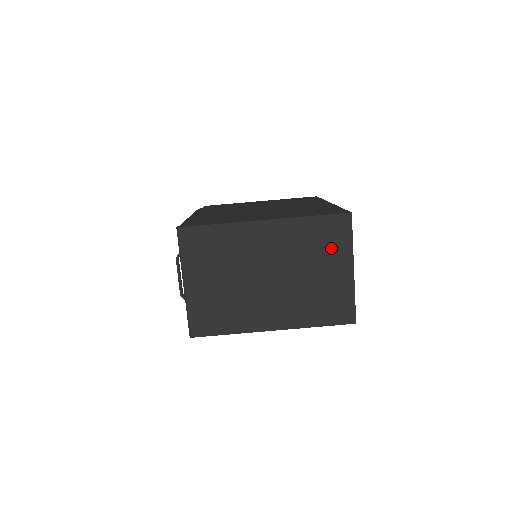
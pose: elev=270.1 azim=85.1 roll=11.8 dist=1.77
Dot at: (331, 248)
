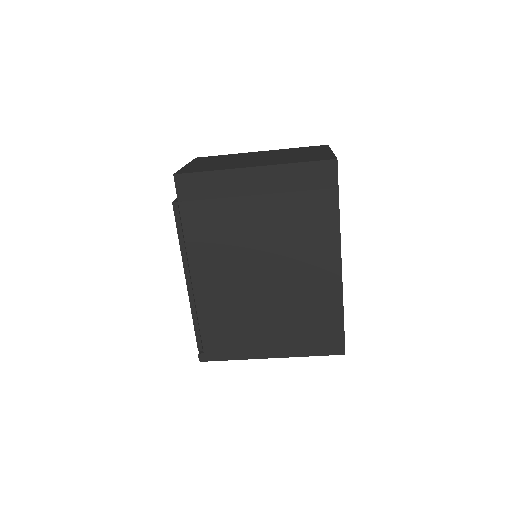
Dot at: occluded
